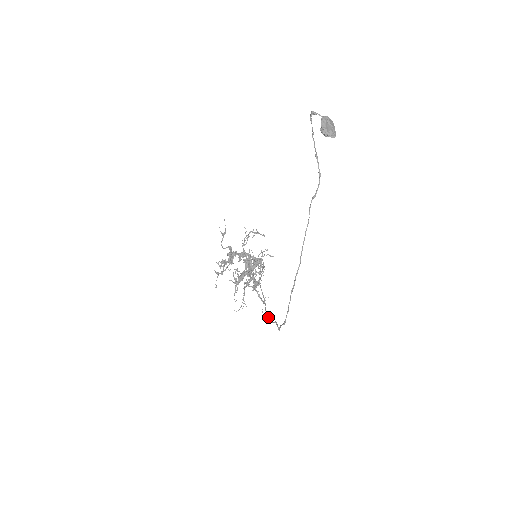
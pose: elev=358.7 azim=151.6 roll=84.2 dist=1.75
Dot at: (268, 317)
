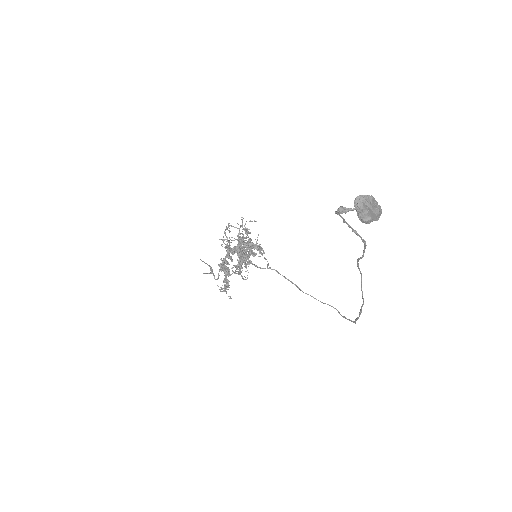
Dot at: occluded
